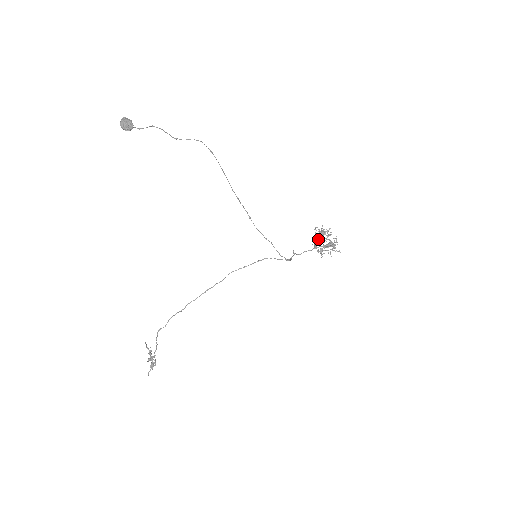
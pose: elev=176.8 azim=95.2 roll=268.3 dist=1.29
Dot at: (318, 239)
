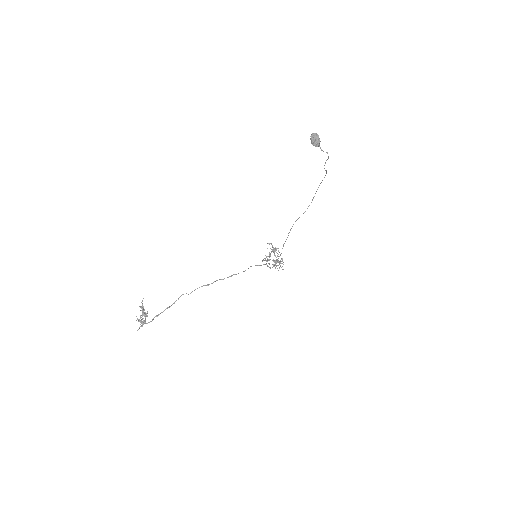
Dot at: occluded
